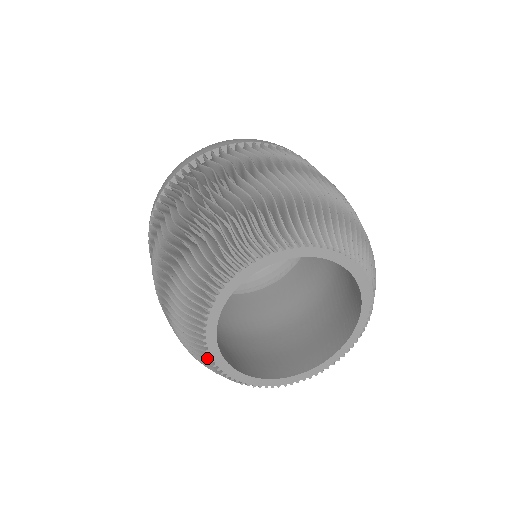
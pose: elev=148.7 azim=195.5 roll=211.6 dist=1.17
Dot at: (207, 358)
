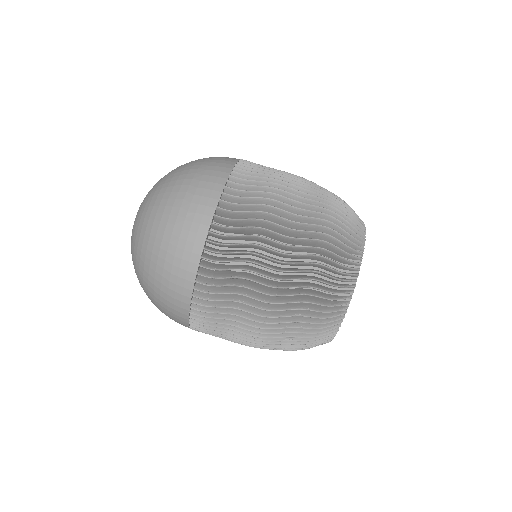
Dot at: occluded
